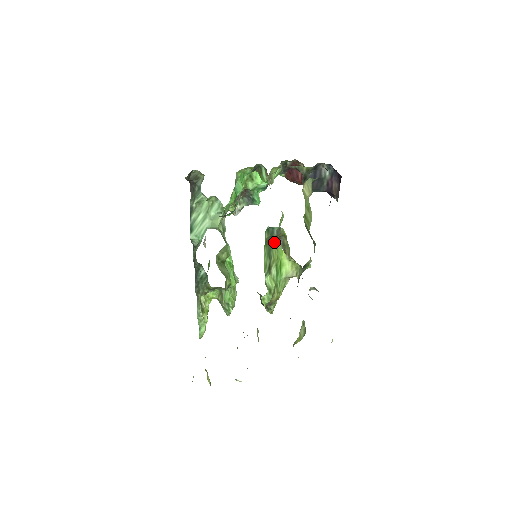
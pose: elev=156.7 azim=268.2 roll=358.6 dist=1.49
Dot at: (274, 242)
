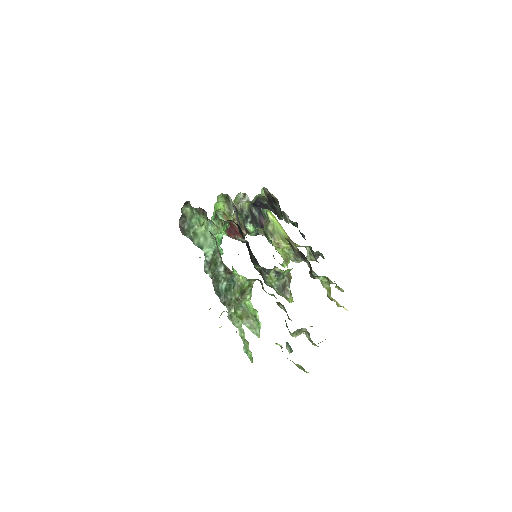
Dot at: (265, 232)
